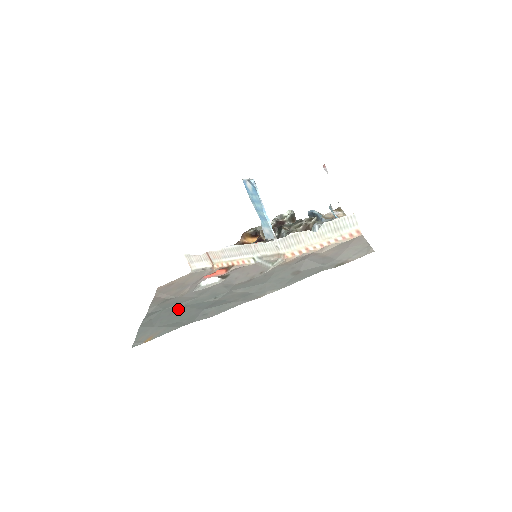
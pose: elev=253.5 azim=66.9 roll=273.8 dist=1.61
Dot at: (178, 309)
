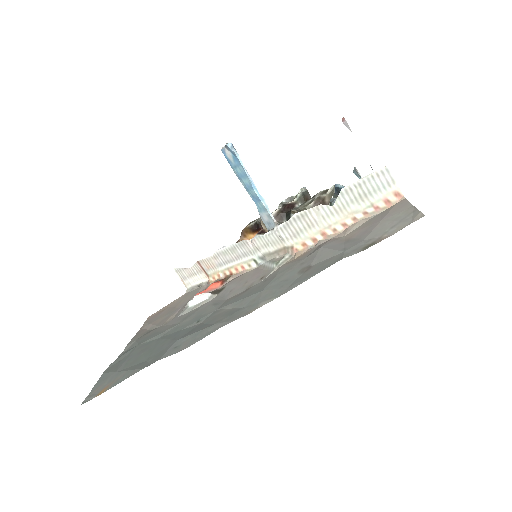
Dot at: (152, 343)
